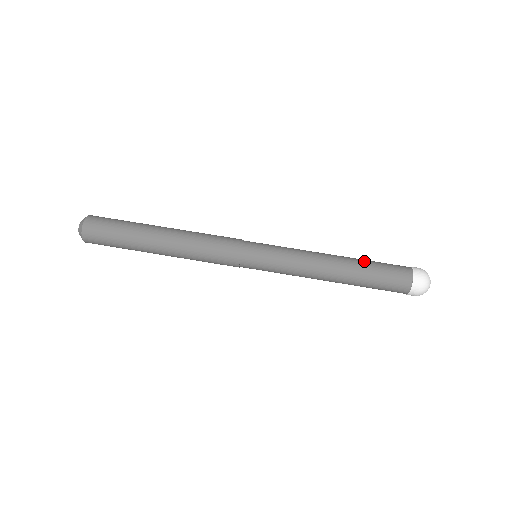
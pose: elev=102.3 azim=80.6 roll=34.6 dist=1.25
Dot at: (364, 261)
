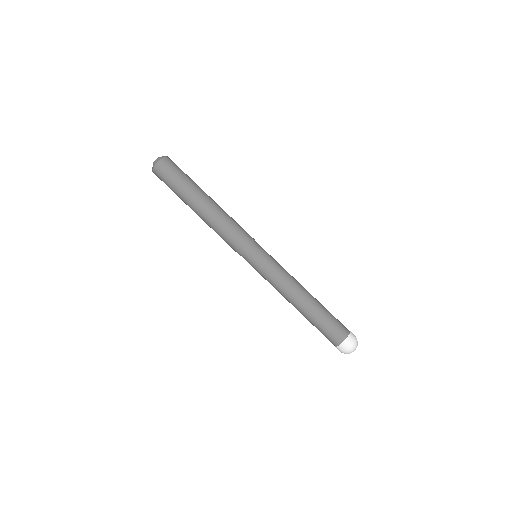
Dot at: occluded
